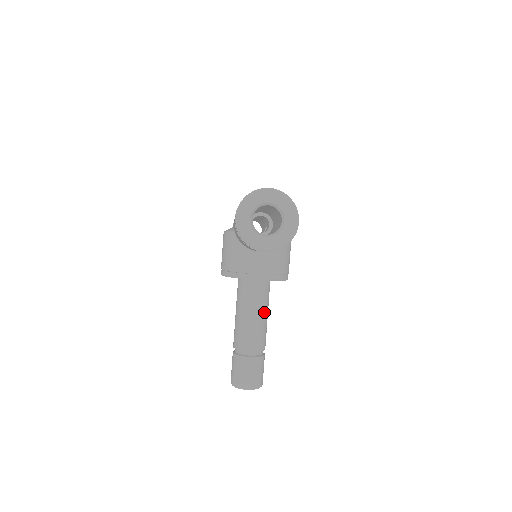
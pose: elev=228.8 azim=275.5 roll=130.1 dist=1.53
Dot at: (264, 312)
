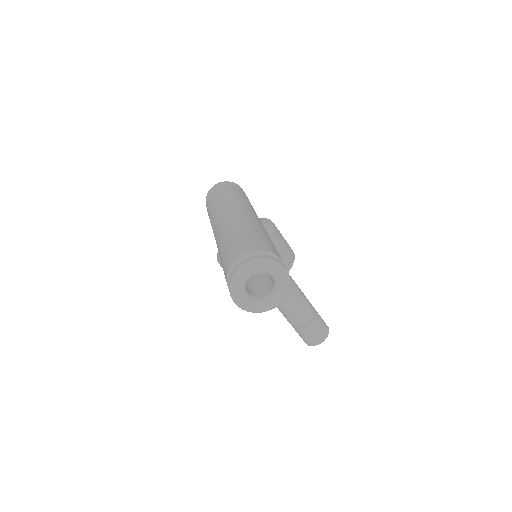
Dot at: (295, 291)
